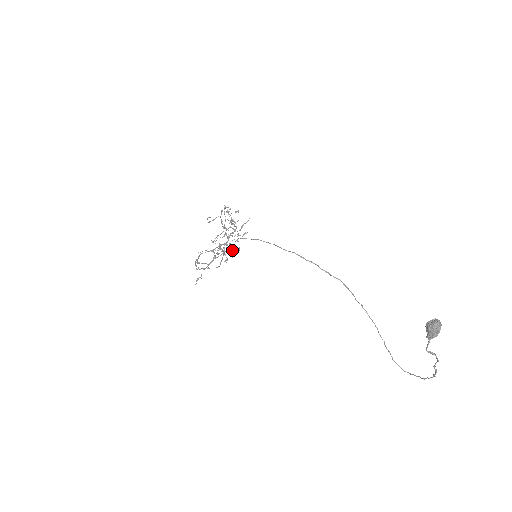
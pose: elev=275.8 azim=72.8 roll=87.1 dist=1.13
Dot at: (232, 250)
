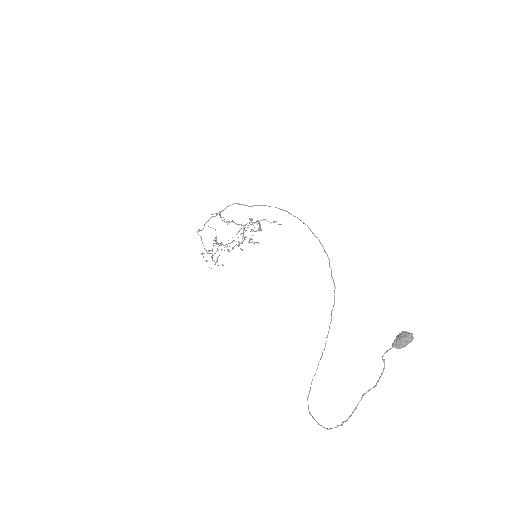
Dot at: occluded
